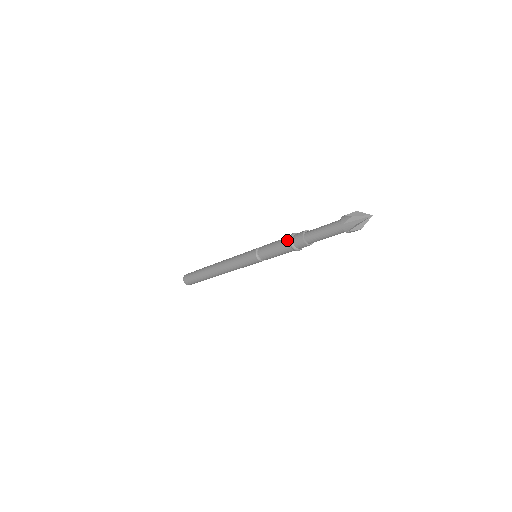
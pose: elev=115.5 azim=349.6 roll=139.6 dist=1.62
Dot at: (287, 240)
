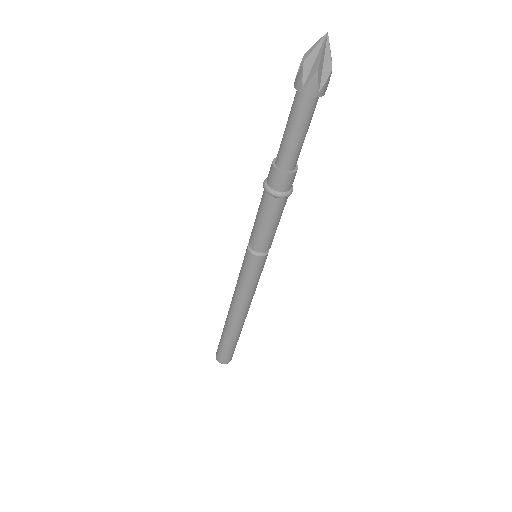
Dot at: (265, 195)
